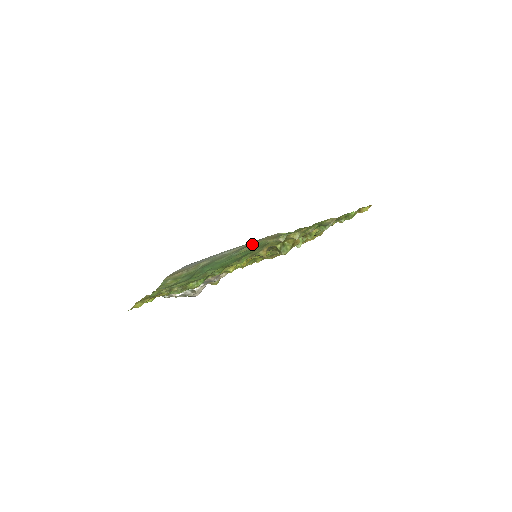
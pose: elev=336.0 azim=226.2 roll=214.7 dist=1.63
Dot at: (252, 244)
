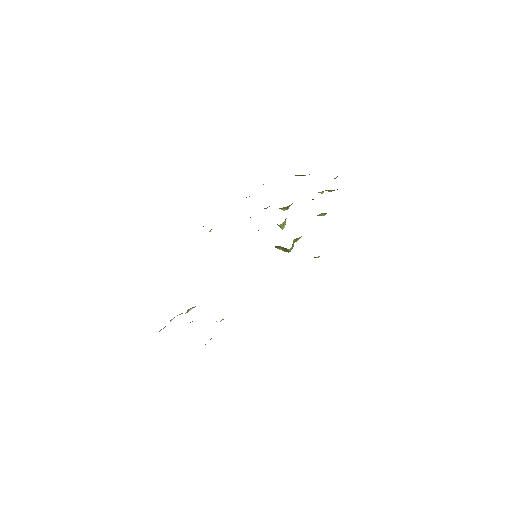
Dot at: occluded
